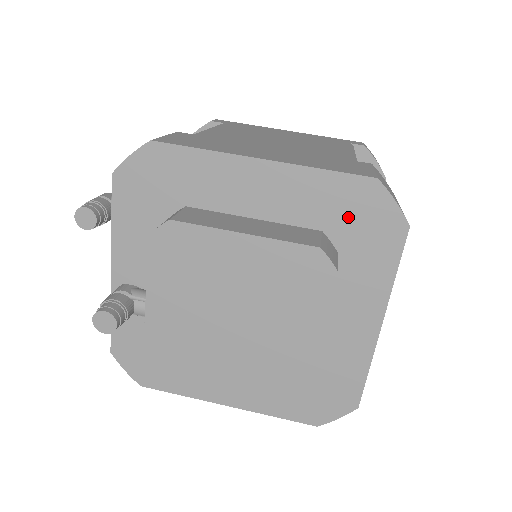
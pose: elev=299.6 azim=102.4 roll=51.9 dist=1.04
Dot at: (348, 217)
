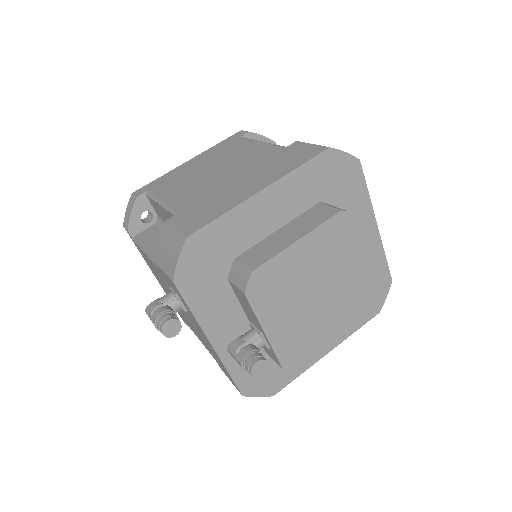
Dot at: (328, 182)
